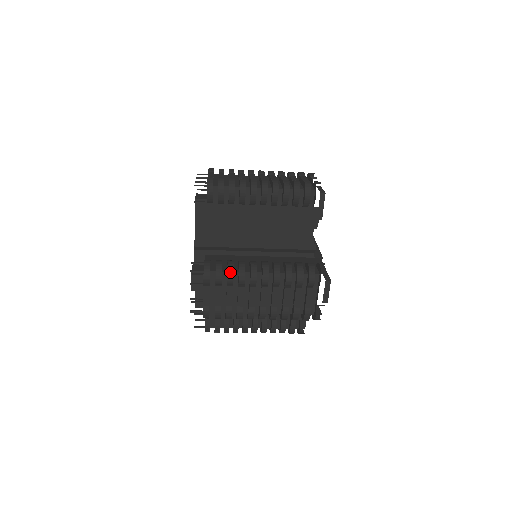
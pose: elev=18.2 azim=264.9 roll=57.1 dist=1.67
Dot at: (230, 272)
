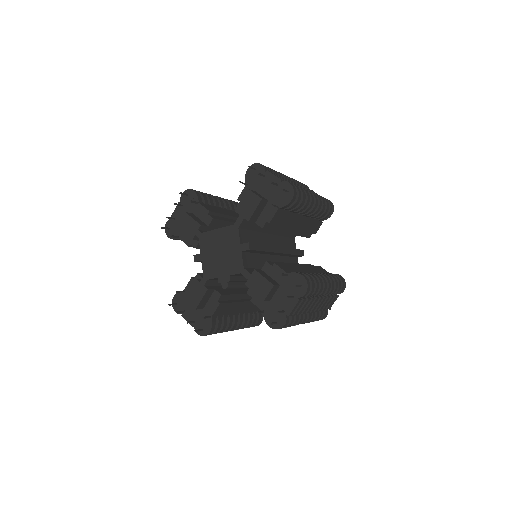
Dot at: (318, 286)
